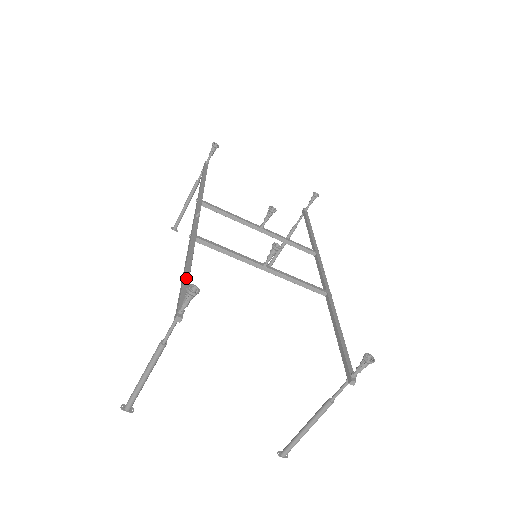
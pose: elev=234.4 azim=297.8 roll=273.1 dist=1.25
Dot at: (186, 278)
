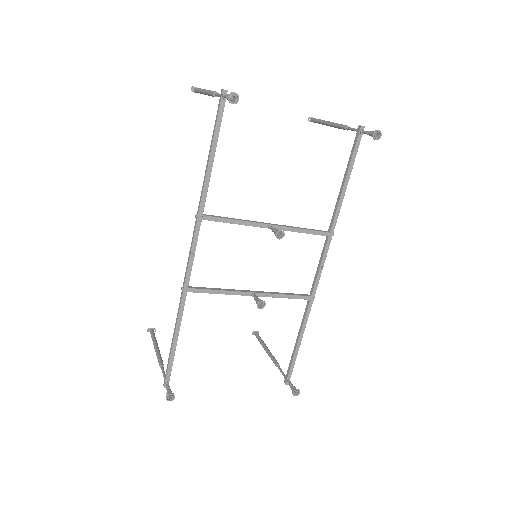
Dot at: (173, 350)
